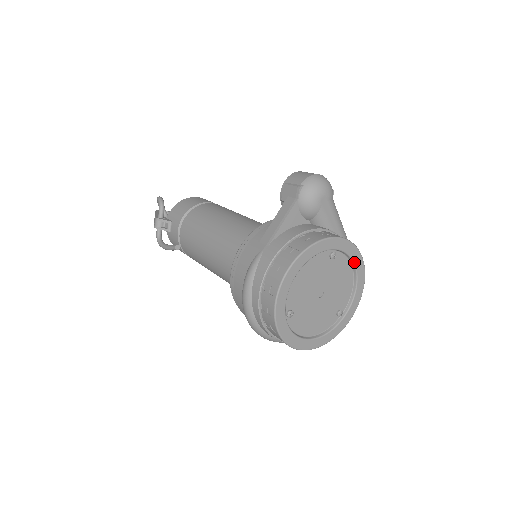
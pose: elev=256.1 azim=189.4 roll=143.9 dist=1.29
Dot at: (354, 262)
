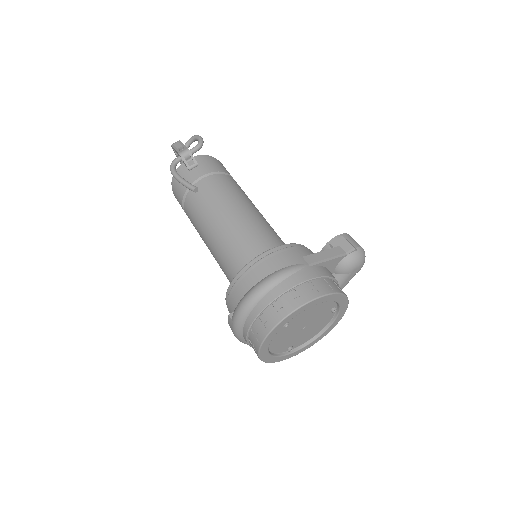
Dot at: (332, 324)
